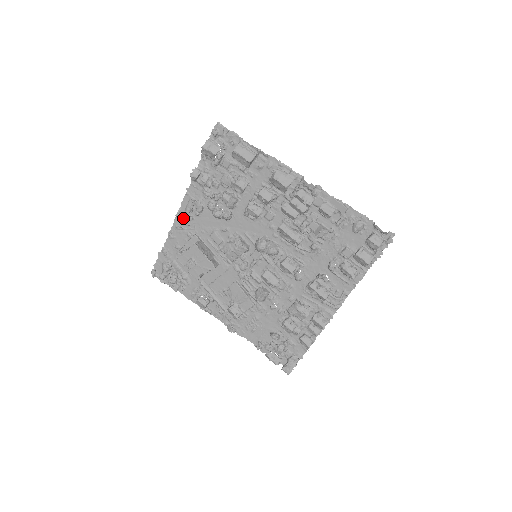
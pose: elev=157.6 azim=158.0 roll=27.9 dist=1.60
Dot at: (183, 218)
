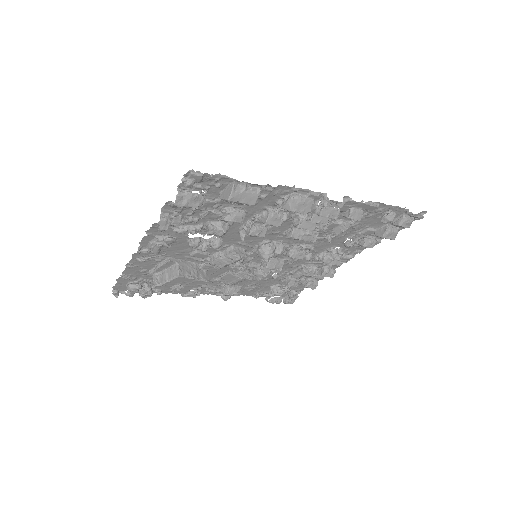
Dot at: (147, 253)
